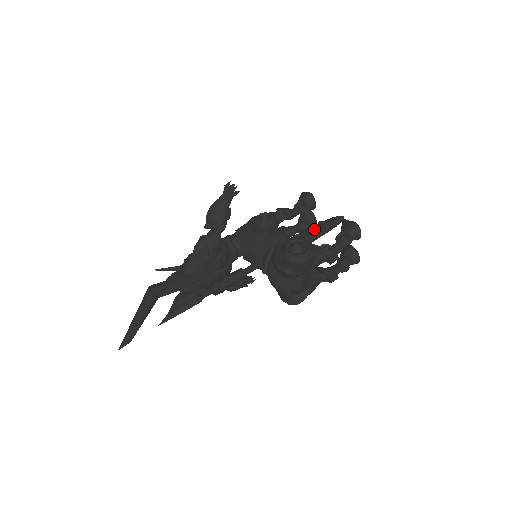
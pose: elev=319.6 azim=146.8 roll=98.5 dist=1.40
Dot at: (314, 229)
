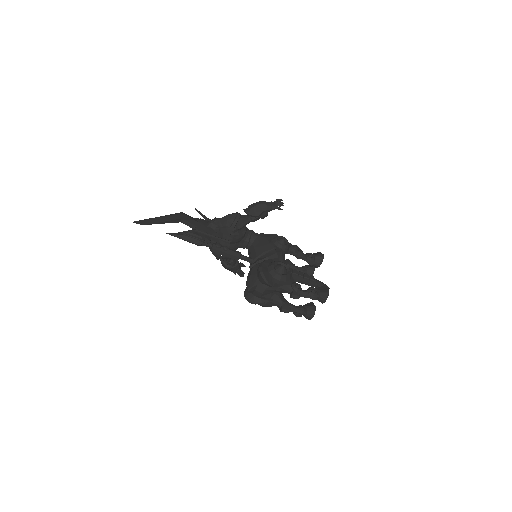
Dot at: (304, 275)
